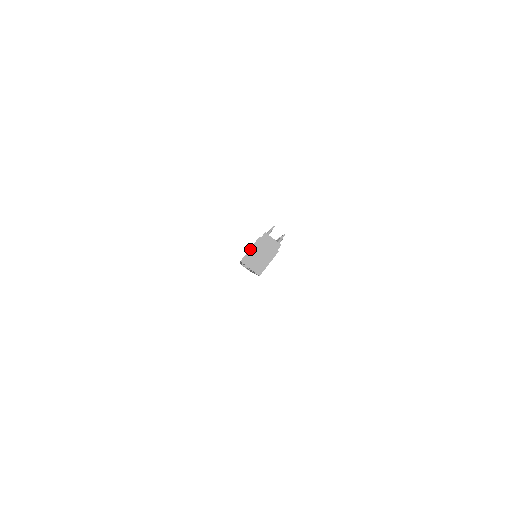
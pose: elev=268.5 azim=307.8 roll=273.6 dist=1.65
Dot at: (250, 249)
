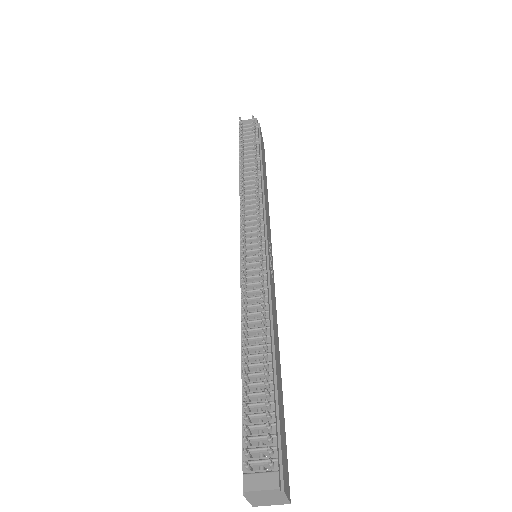
Dot at: (248, 501)
